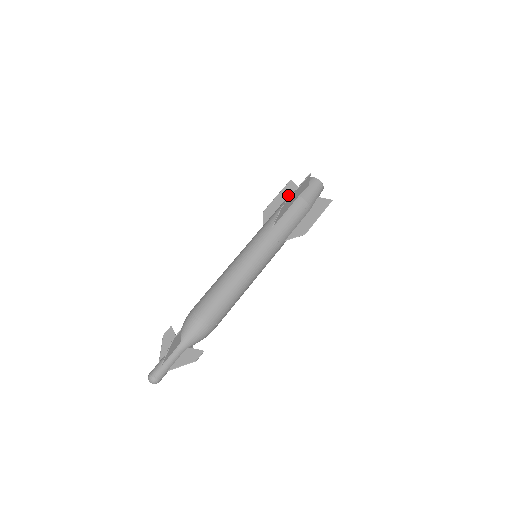
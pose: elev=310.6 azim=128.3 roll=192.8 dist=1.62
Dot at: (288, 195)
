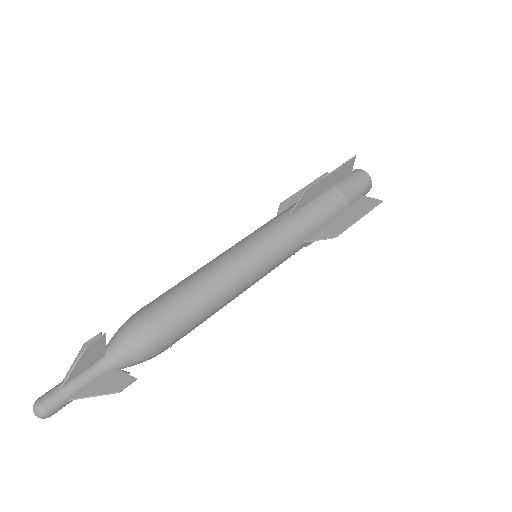
Dot at: occluded
